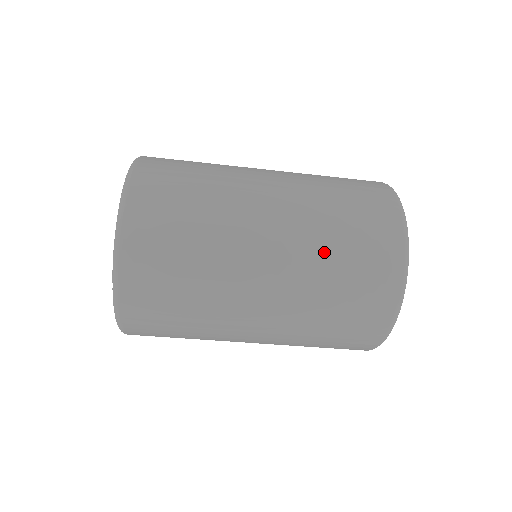
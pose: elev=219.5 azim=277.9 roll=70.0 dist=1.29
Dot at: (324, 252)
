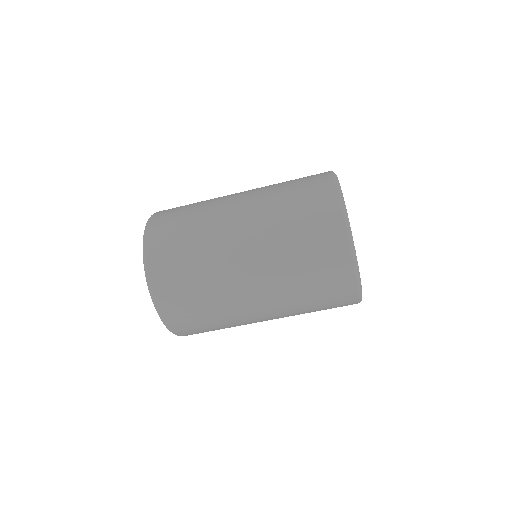
Dot at: (290, 274)
